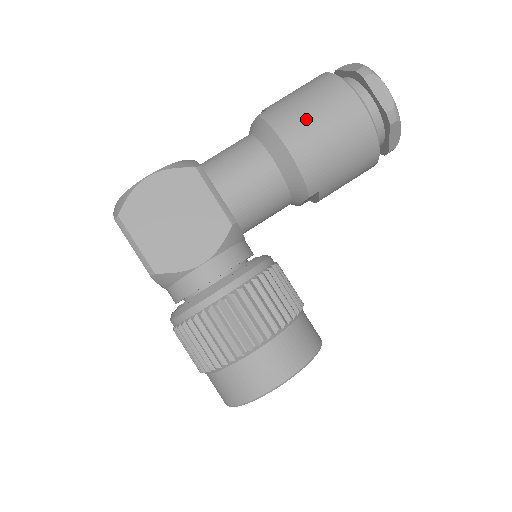
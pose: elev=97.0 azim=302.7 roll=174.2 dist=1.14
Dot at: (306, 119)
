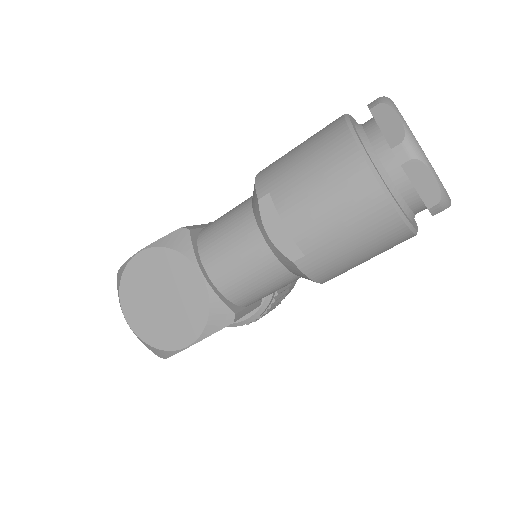
Dot at: (353, 267)
